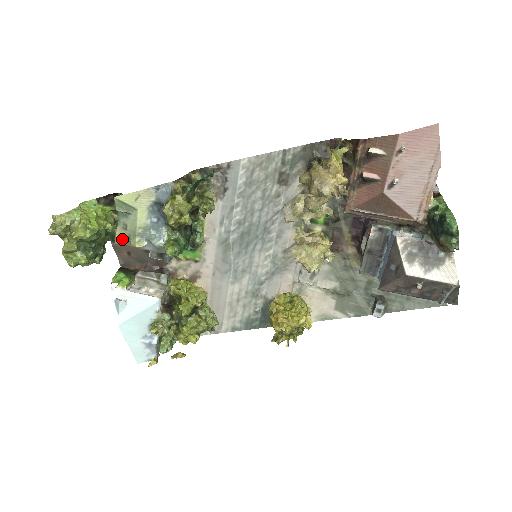
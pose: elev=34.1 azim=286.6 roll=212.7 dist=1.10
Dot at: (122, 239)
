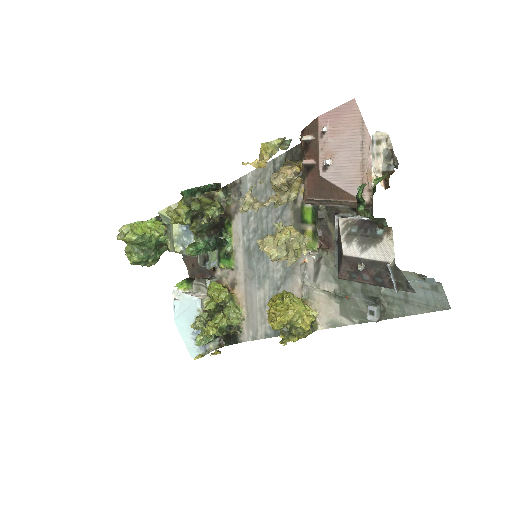
Dot at: (171, 247)
